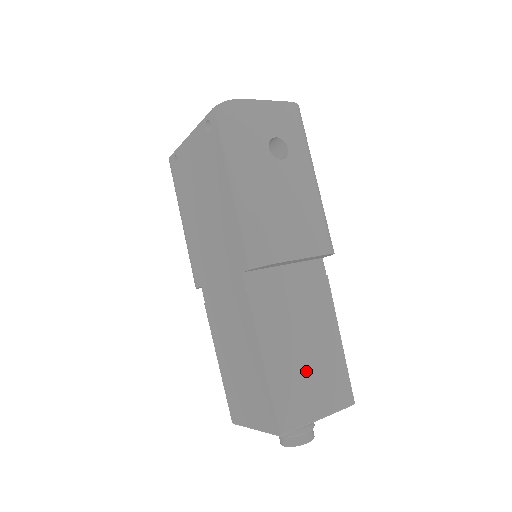
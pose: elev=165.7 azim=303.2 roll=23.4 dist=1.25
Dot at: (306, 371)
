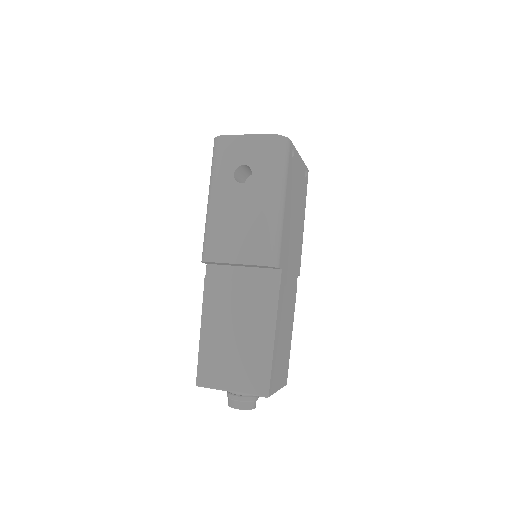
Dot at: (232, 351)
